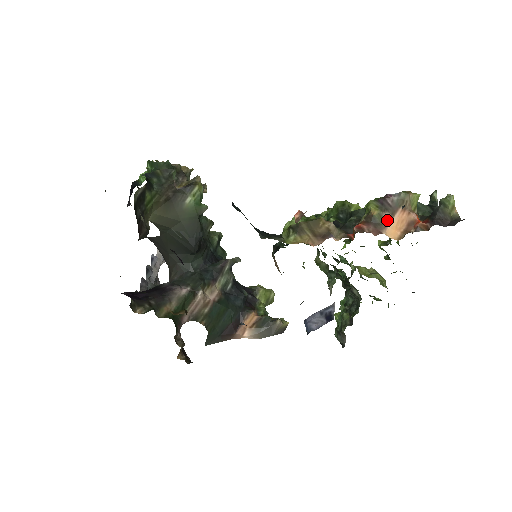
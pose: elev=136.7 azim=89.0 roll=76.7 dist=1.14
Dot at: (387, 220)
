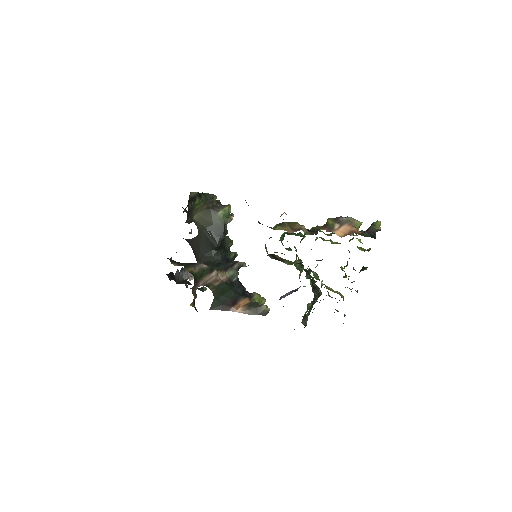
Dot at: (337, 227)
